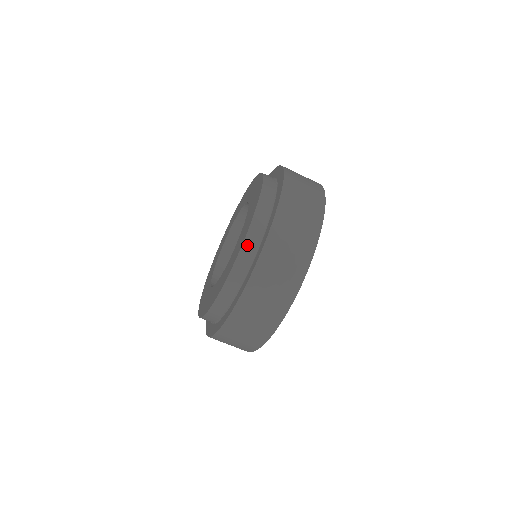
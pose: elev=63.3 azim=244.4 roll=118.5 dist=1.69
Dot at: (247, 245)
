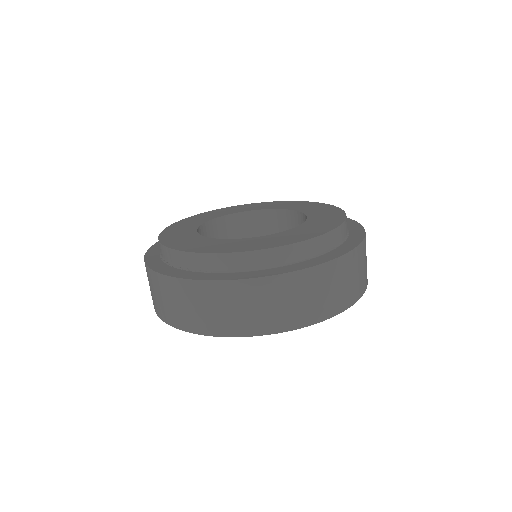
Dot at: (274, 253)
